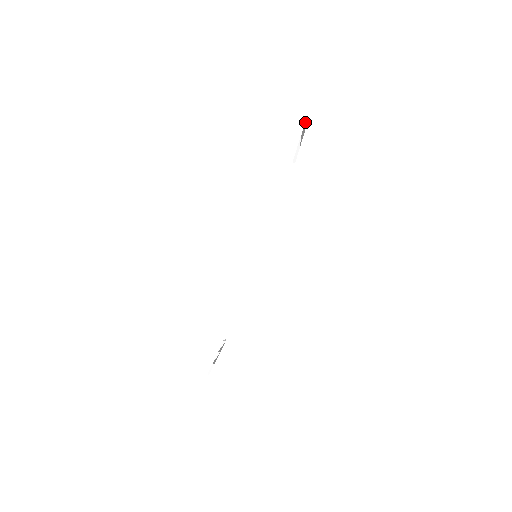
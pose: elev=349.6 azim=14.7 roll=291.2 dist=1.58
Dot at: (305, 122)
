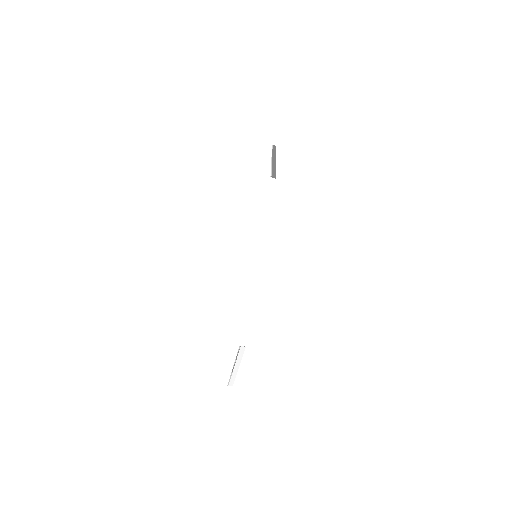
Dot at: (272, 148)
